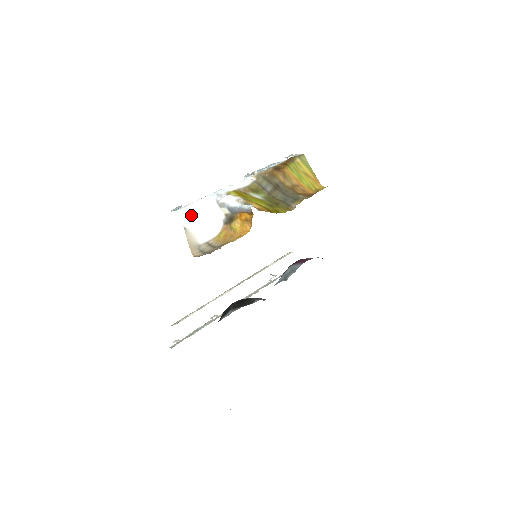
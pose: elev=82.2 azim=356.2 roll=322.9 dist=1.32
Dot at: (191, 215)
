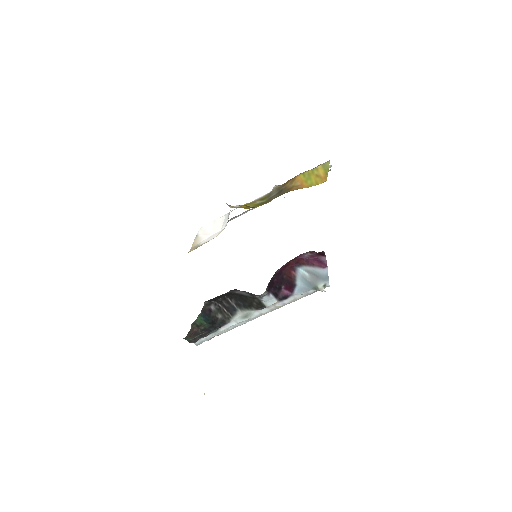
Dot at: (209, 227)
